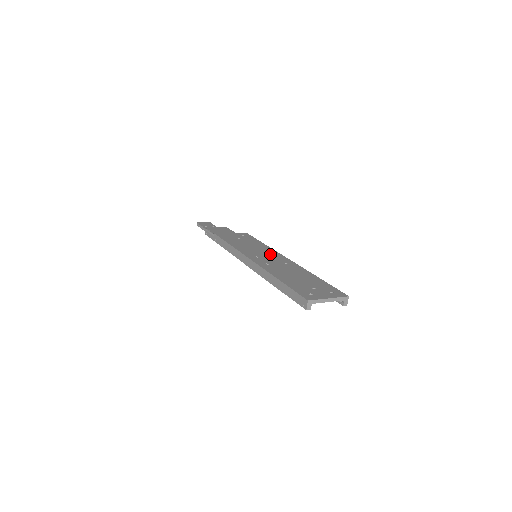
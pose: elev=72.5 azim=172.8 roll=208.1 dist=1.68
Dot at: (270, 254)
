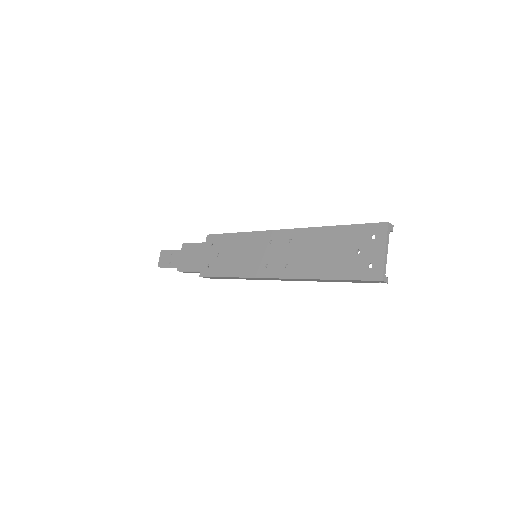
Dot at: (265, 245)
